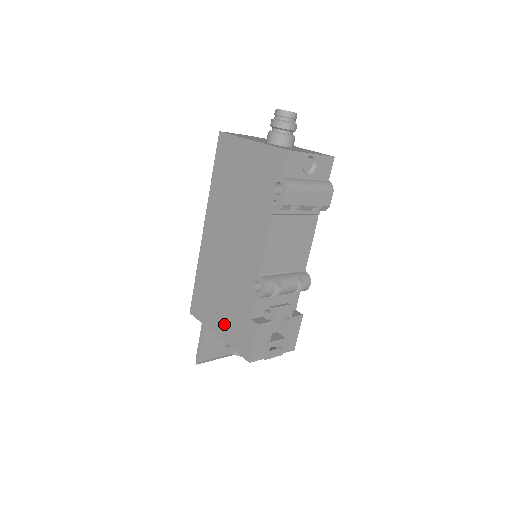
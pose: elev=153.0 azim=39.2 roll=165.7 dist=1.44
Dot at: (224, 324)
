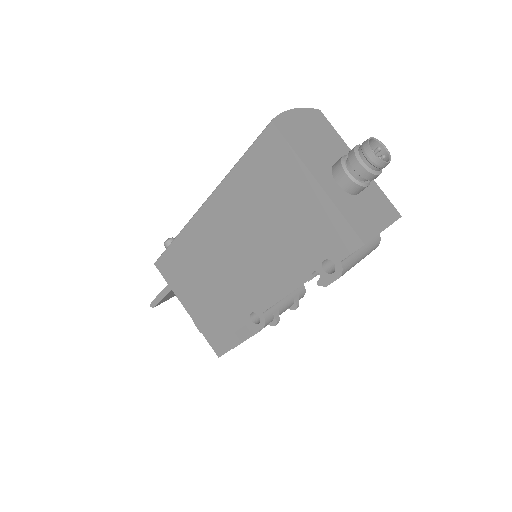
Dot at: (199, 310)
